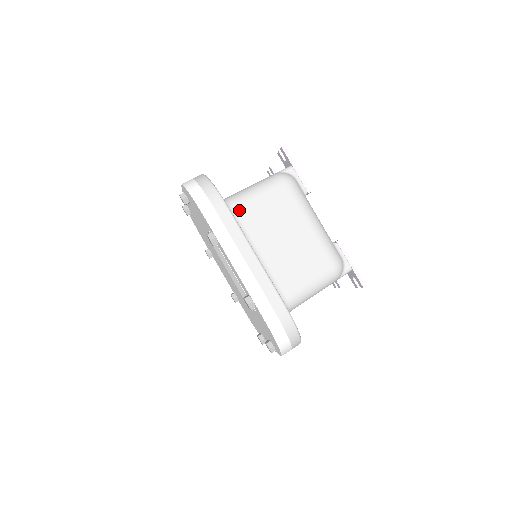
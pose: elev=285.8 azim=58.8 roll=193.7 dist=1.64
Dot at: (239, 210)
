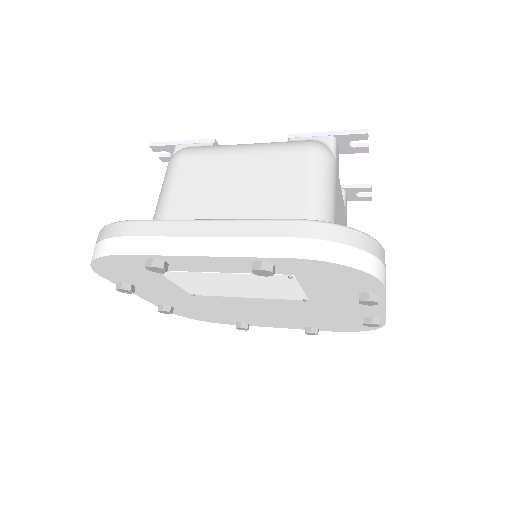
Dot at: occluded
